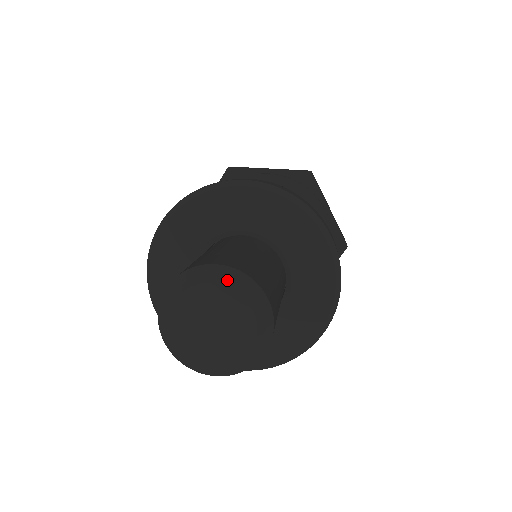
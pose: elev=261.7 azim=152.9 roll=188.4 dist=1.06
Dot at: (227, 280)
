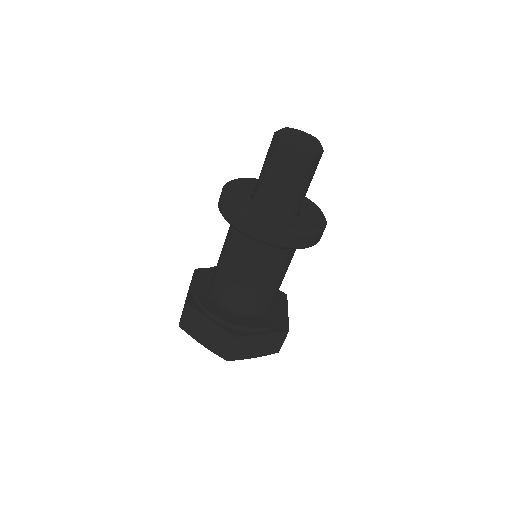
Dot at: occluded
